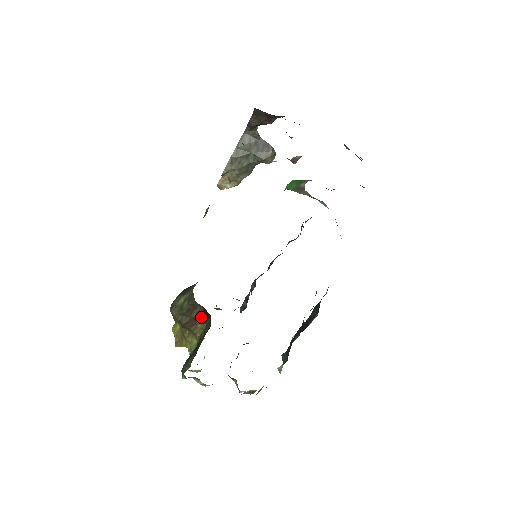
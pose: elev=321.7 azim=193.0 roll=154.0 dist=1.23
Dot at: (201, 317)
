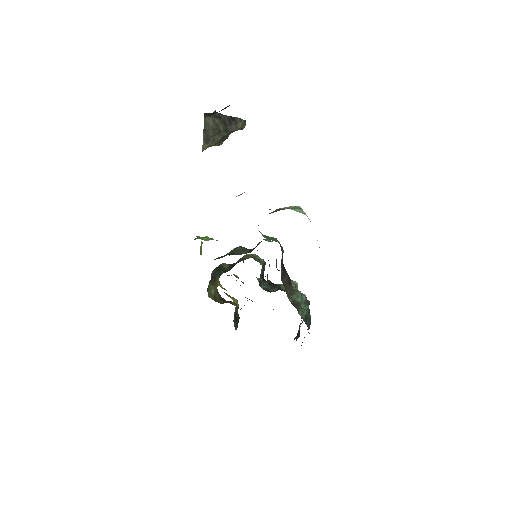
Dot at: occluded
